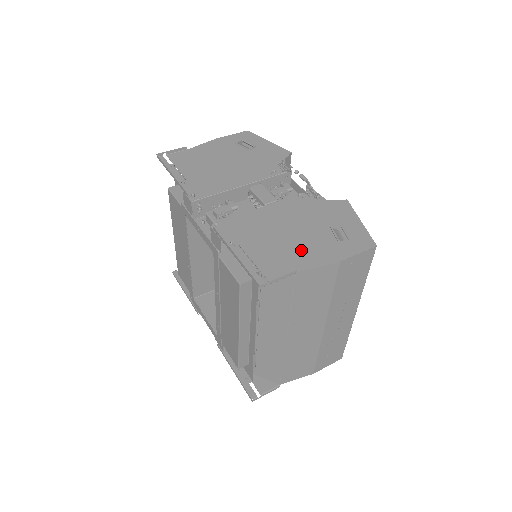
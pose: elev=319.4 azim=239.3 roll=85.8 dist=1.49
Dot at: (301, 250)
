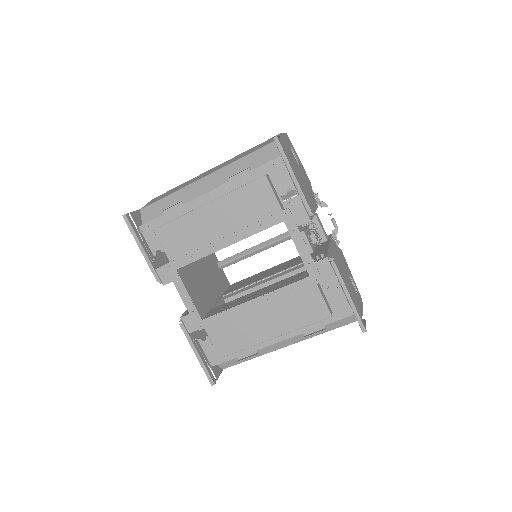
Dot at: occluded
